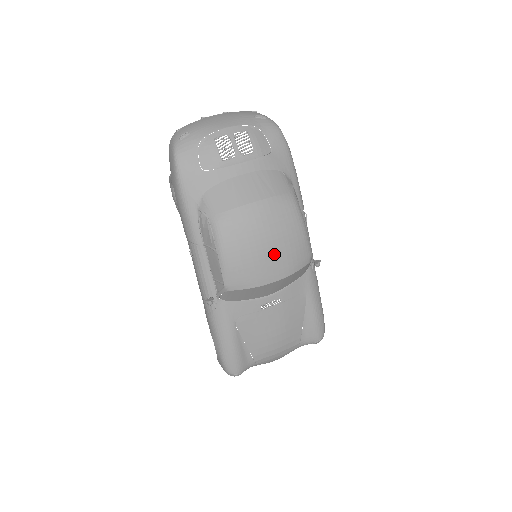
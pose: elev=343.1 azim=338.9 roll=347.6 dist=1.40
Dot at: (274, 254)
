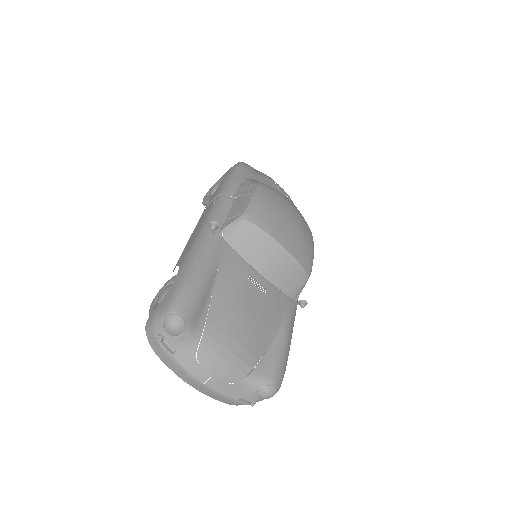
Dot at: (293, 230)
